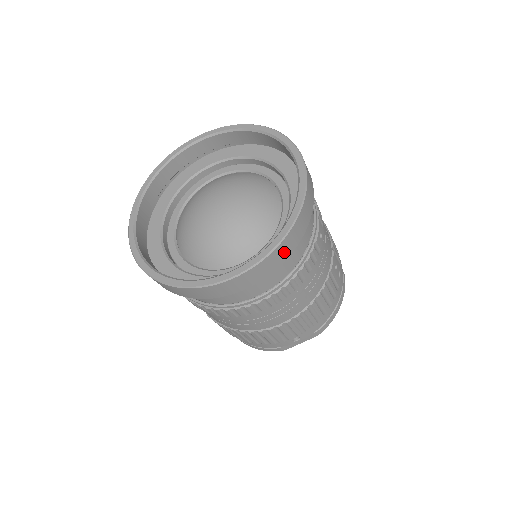
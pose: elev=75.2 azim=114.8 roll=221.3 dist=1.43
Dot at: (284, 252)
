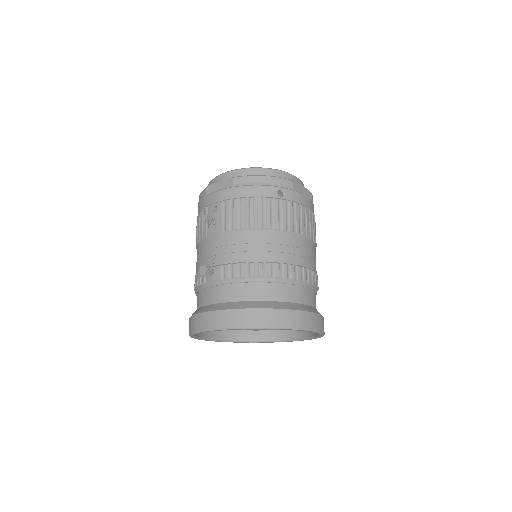
Dot at: occluded
